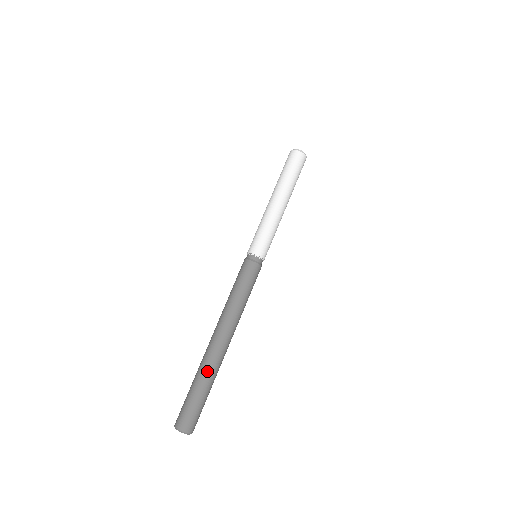
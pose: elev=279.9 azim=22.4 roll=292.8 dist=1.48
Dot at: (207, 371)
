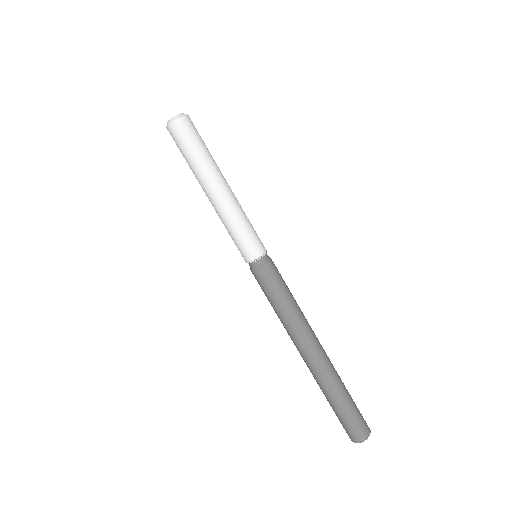
Dot at: (337, 380)
